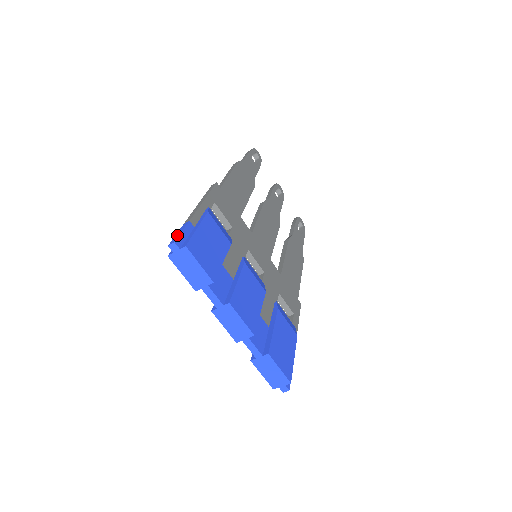
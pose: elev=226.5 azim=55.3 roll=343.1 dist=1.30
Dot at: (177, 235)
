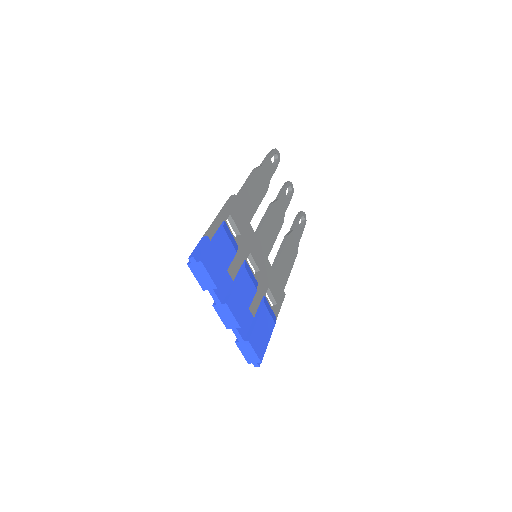
Dot at: (196, 249)
